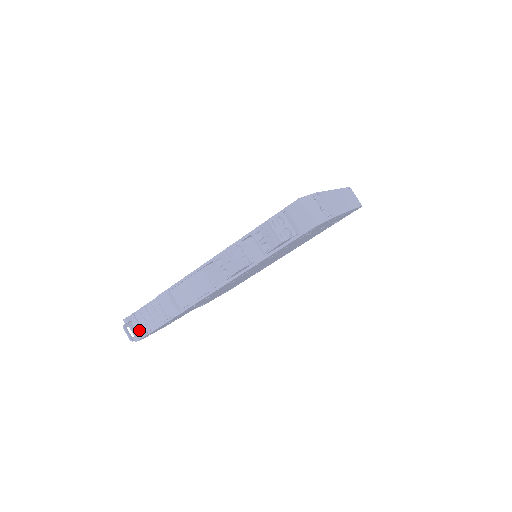
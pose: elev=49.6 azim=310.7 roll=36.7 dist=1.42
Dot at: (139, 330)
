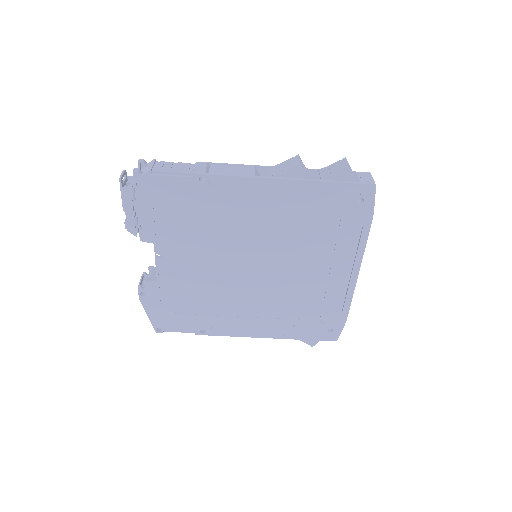
Dot at: (146, 169)
